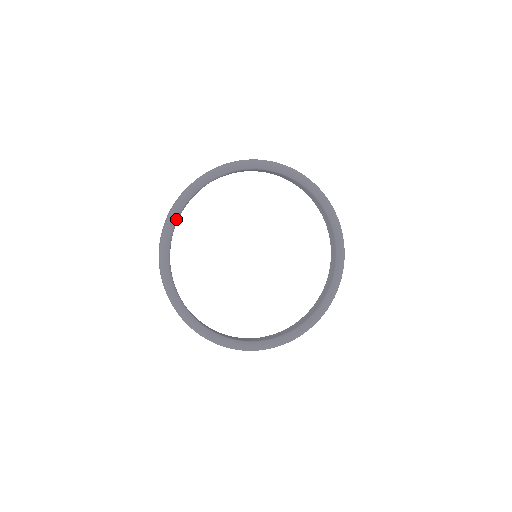
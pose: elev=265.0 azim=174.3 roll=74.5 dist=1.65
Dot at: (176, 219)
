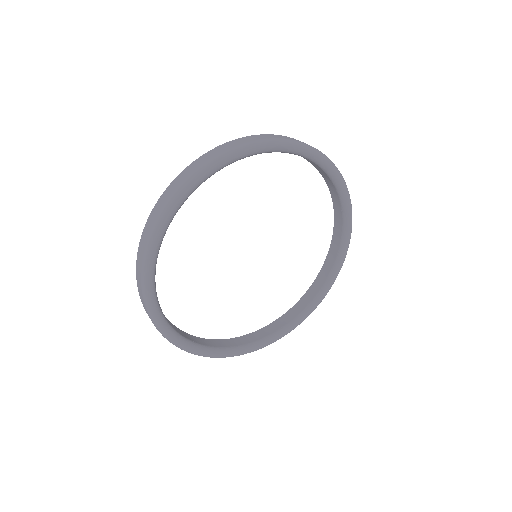
Dot at: (221, 168)
